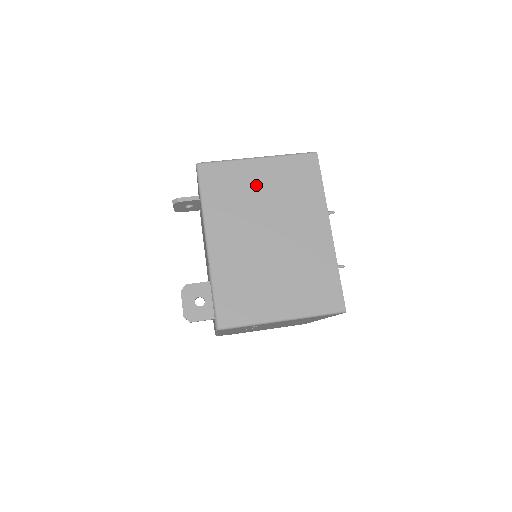
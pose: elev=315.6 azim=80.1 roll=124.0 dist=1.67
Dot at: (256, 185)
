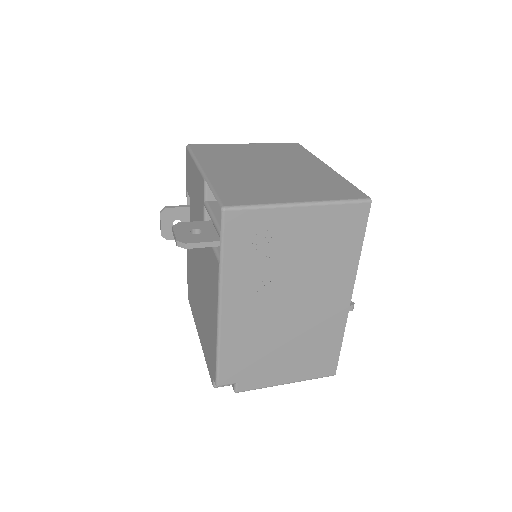
Dot at: (246, 151)
